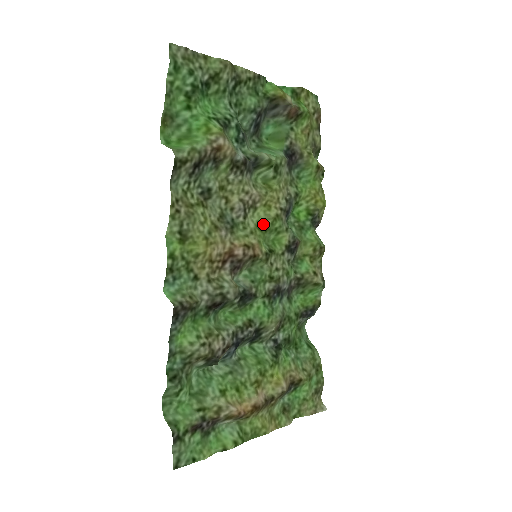
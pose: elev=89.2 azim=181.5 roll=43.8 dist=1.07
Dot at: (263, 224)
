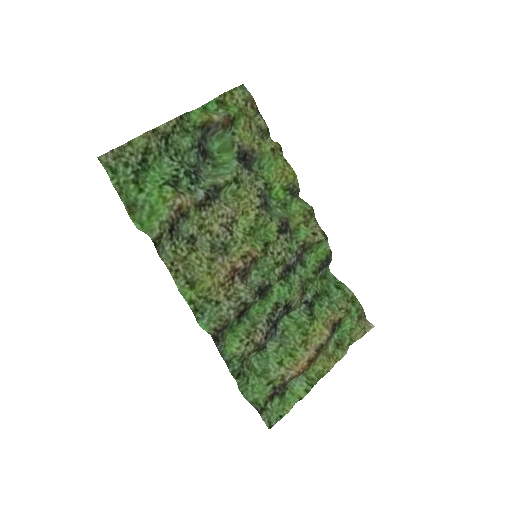
Dot at: (249, 228)
